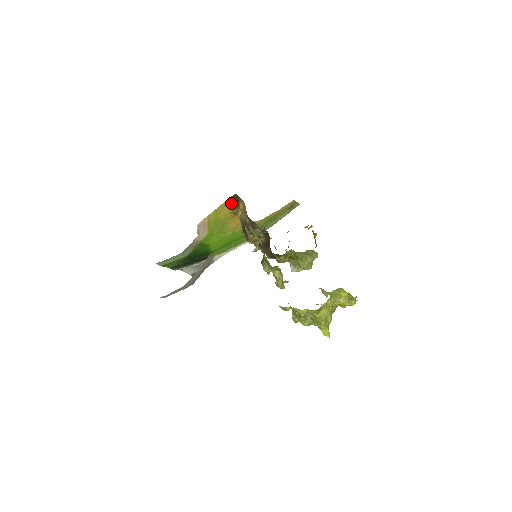
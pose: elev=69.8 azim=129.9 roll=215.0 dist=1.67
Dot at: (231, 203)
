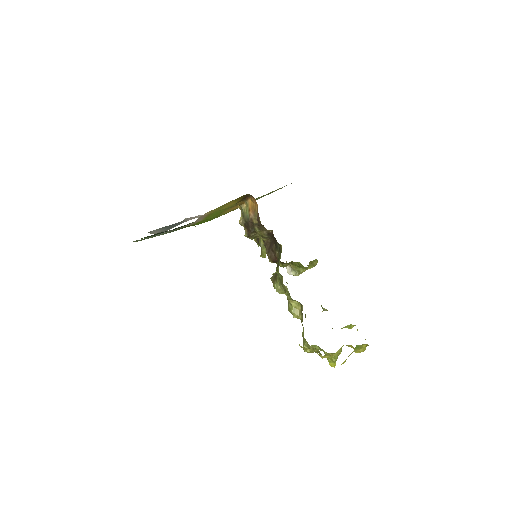
Dot at: (240, 198)
